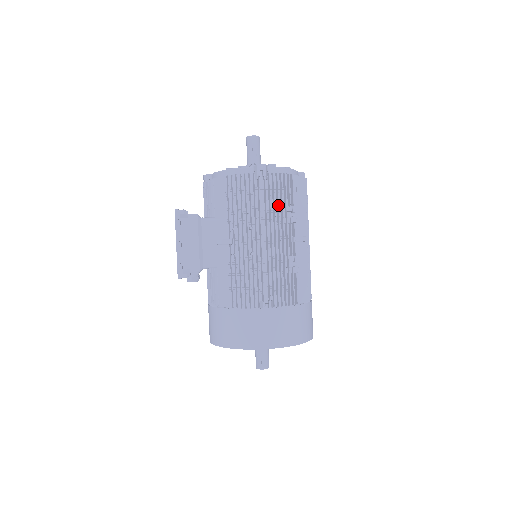
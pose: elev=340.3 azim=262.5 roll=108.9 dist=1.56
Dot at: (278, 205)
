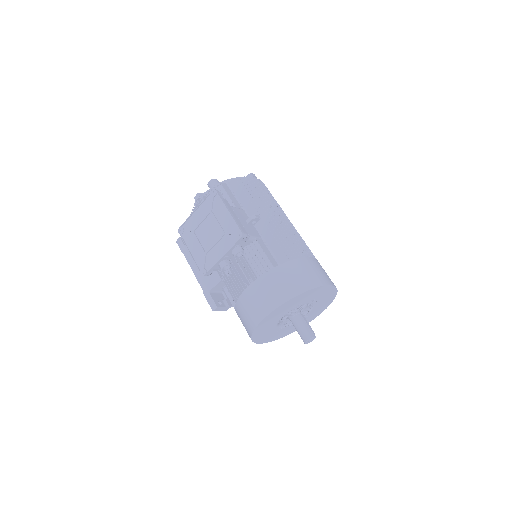
Dot at: (274, 199)
